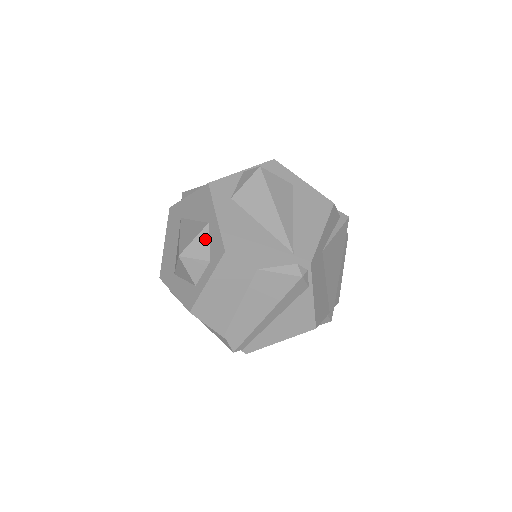
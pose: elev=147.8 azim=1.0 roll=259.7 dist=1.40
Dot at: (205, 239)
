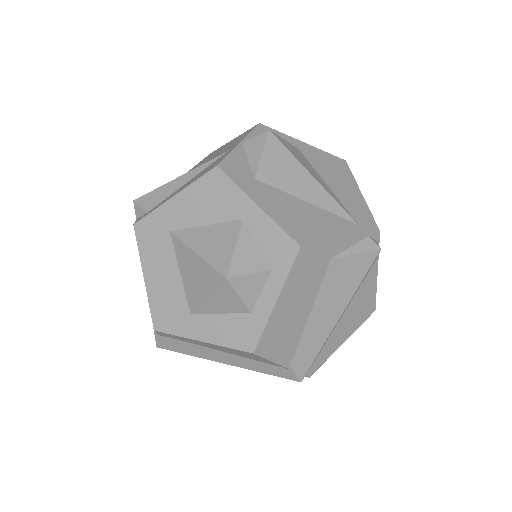
Dot at: (250, 242)
